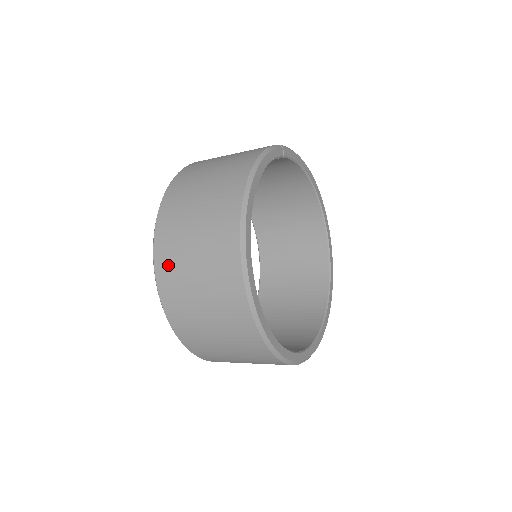
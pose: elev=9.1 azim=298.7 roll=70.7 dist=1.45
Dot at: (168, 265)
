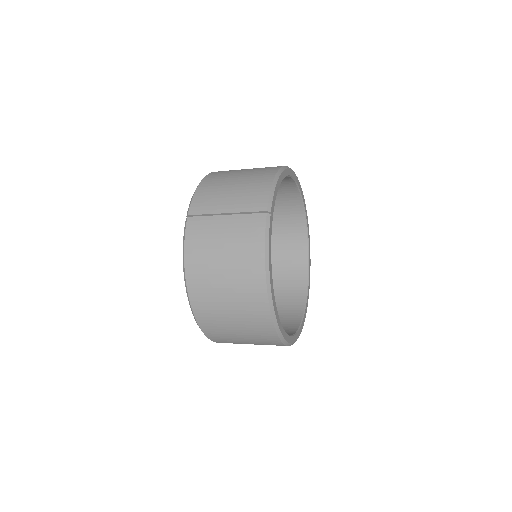
Dot at: (218, 336)
